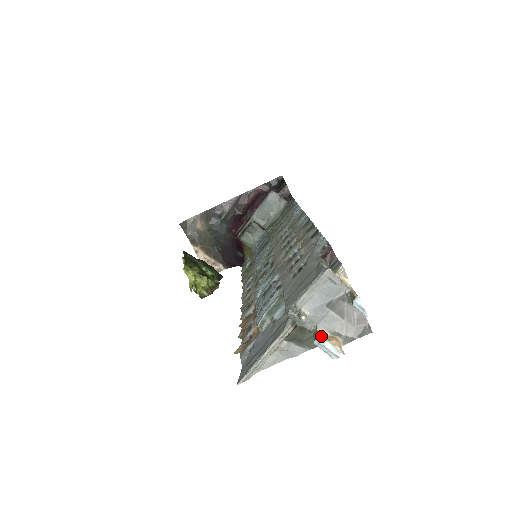
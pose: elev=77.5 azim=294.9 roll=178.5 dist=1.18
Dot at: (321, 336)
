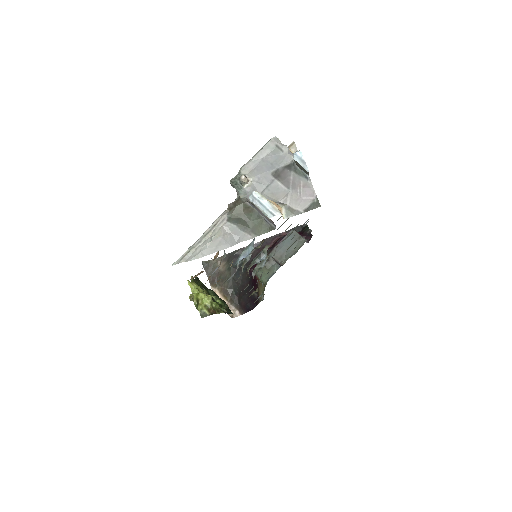
Dot at: (258, 192)
